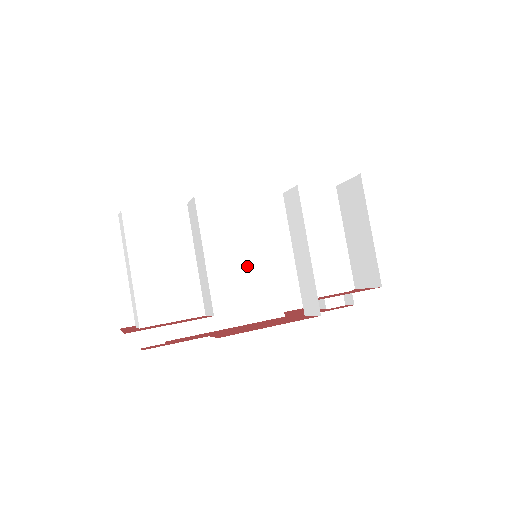
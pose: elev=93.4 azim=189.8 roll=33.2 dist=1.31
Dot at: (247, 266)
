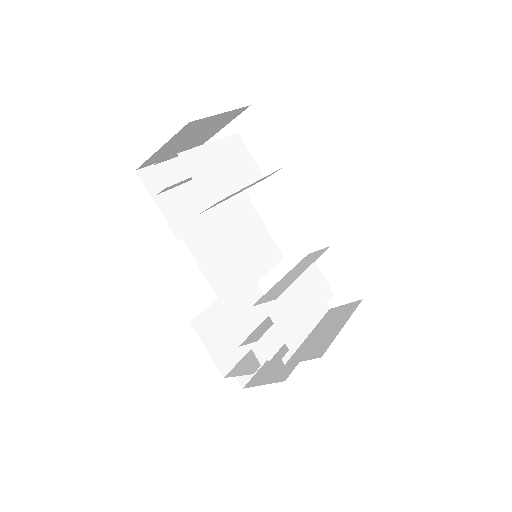
Dot at: (241, 258)
